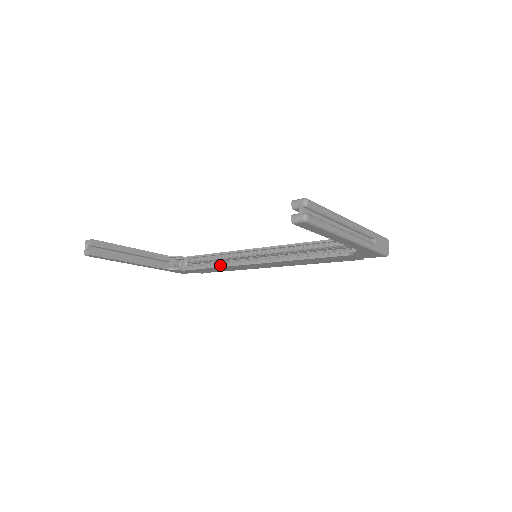
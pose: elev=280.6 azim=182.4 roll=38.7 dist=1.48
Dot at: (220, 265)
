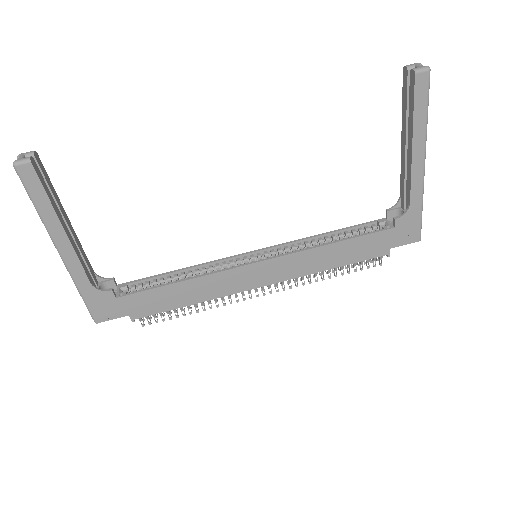
Dot at: (194, 276)
